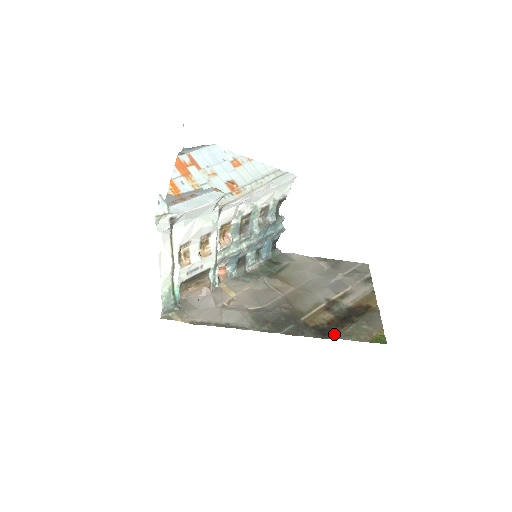
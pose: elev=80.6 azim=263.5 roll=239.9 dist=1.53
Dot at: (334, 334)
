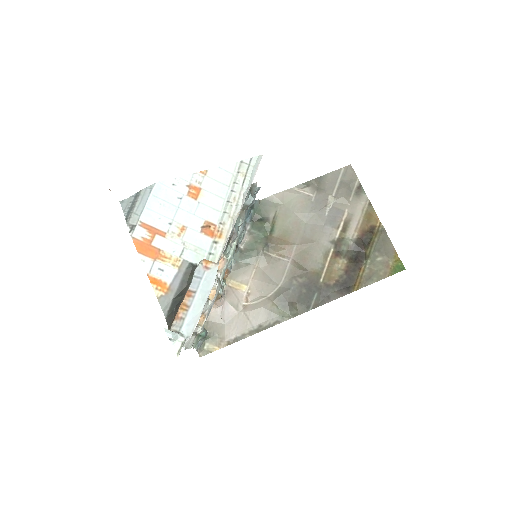
Dot at: (356, 282)
